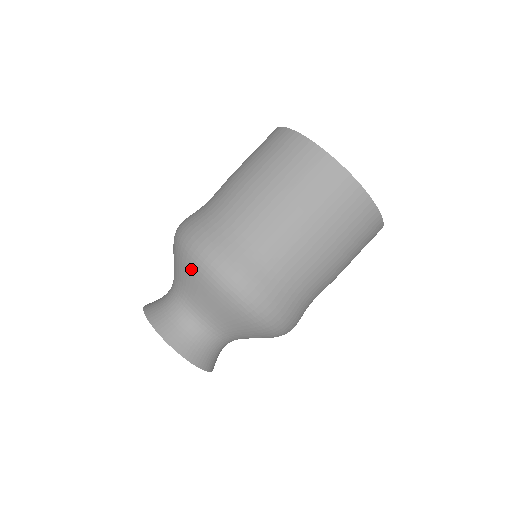
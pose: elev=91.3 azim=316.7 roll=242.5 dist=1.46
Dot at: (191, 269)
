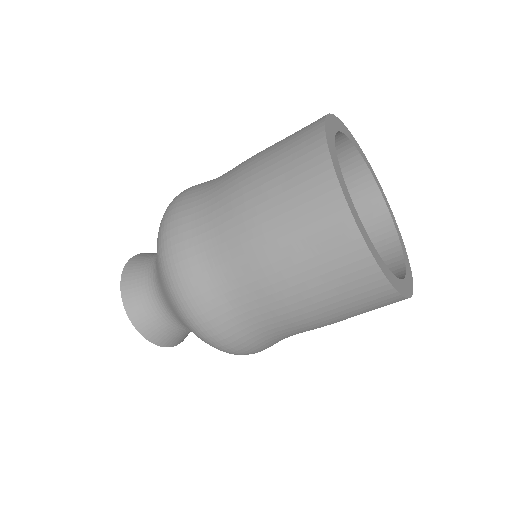
Dot at: (158, 265)
